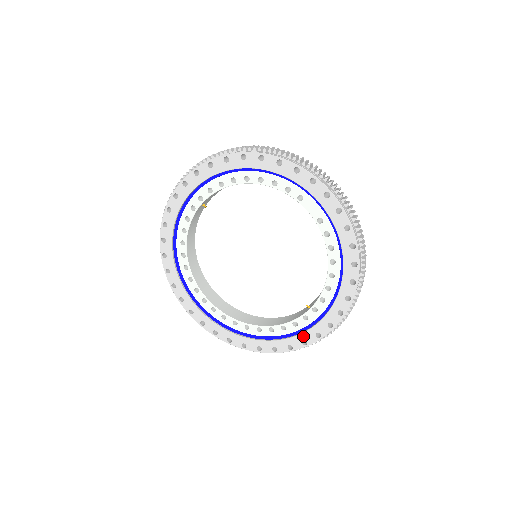
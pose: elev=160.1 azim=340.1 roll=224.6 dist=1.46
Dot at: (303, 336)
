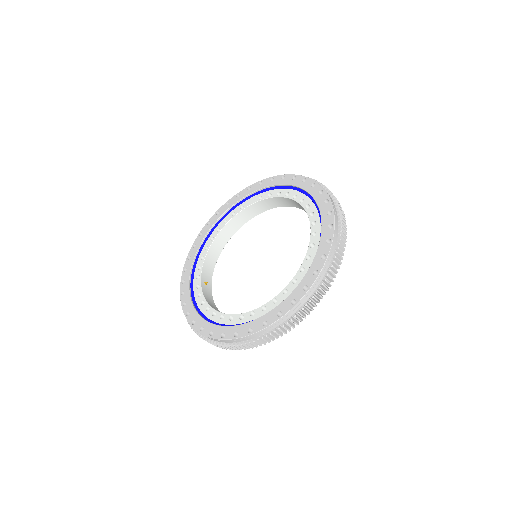
Dot at: (324, 226)
